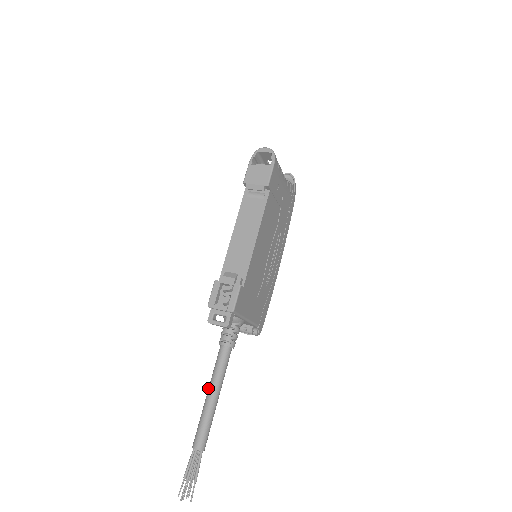
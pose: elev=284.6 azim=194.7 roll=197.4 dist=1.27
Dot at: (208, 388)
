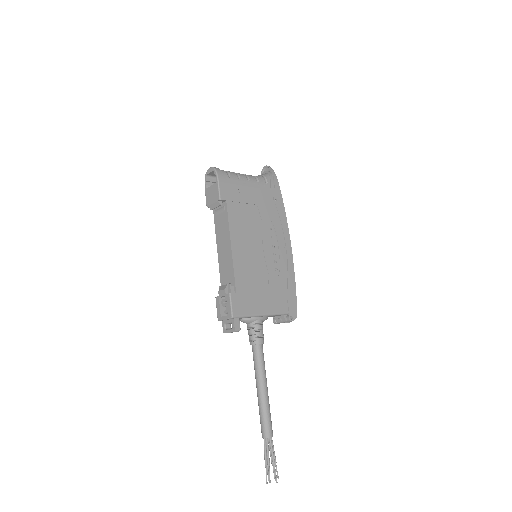
Dot at: (256, 384)
